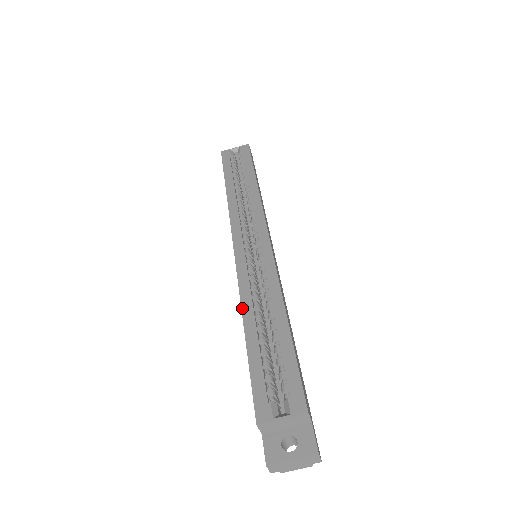
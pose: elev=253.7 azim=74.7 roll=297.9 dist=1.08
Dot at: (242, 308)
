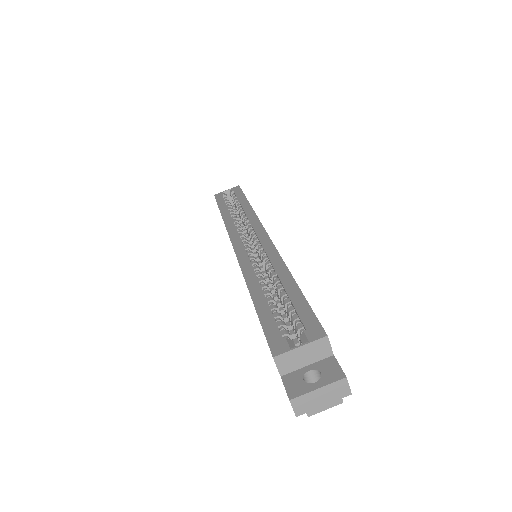
Dot at: (246, 281)
